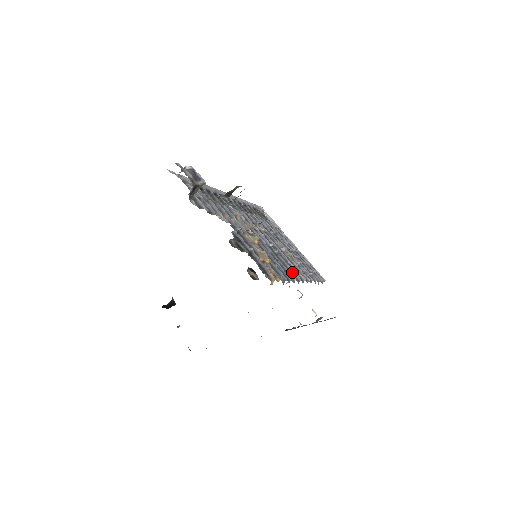
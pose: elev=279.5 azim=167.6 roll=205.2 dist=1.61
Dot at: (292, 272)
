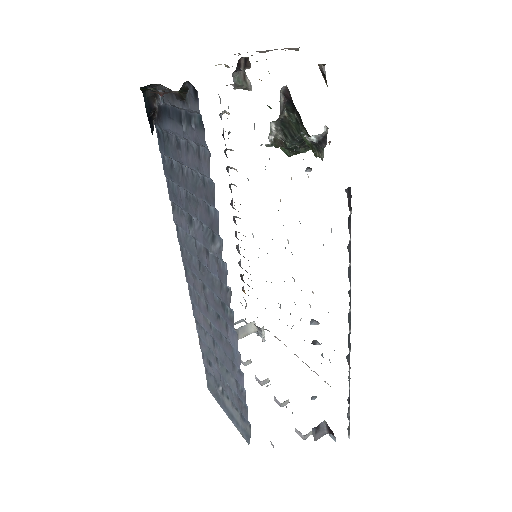
Dot at: occluded
